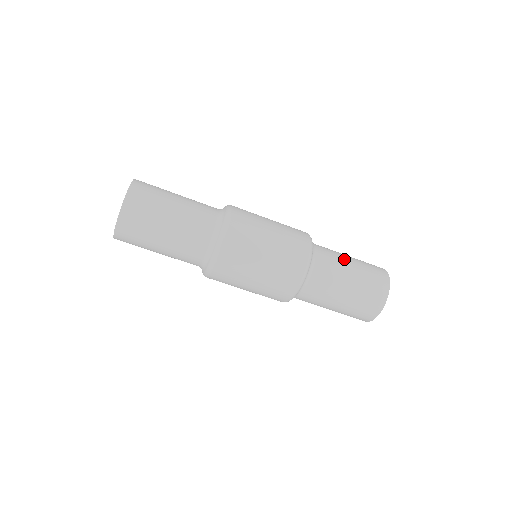
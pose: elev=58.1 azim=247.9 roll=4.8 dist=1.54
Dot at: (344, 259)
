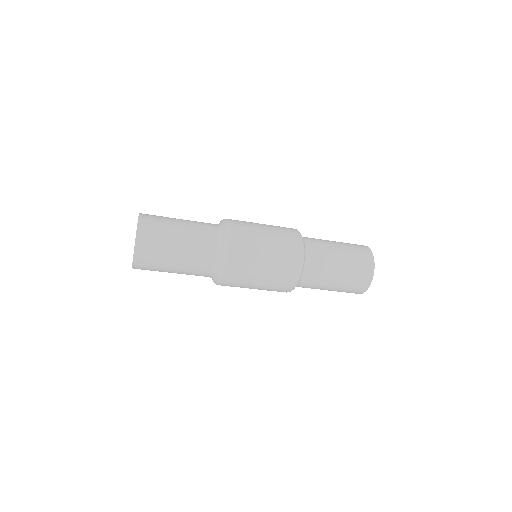
Dot at: (331, 275)
